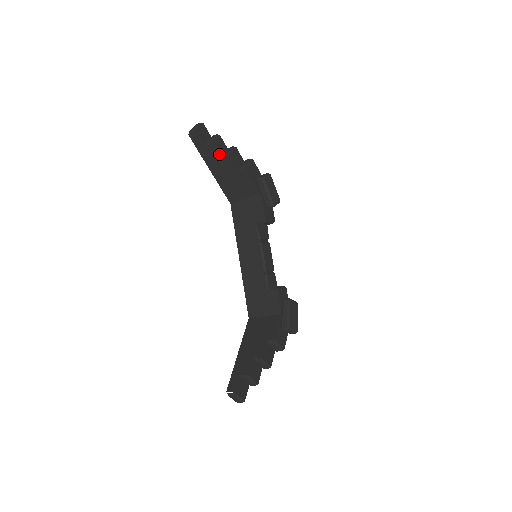
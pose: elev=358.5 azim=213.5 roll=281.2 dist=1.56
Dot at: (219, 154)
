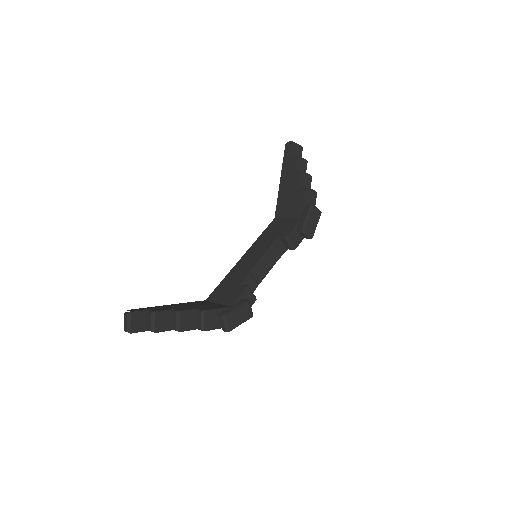
Dot at: (295, 168)
